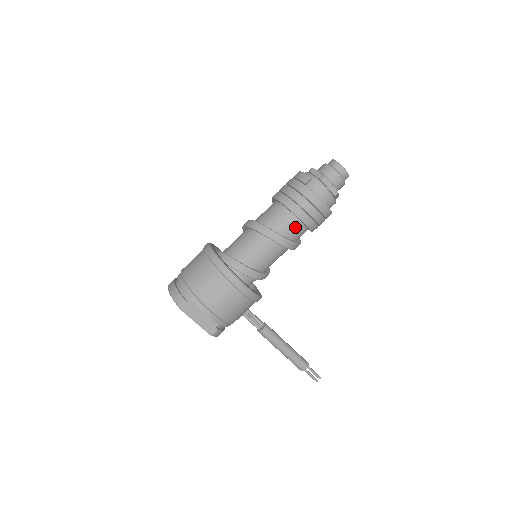
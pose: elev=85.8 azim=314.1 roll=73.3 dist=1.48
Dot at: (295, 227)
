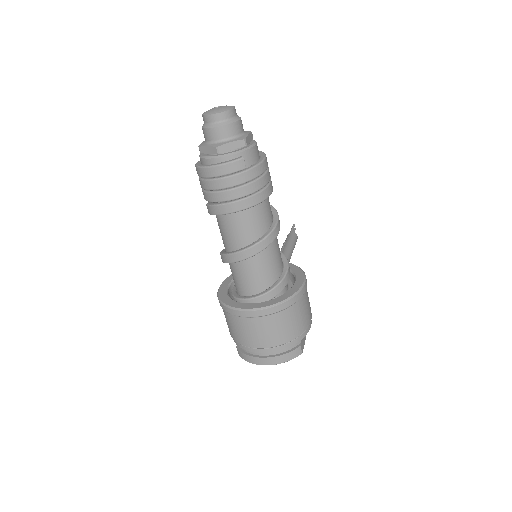
Dot at: occluded
